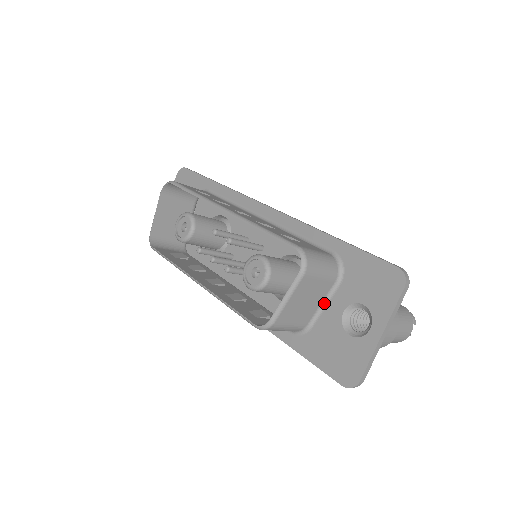
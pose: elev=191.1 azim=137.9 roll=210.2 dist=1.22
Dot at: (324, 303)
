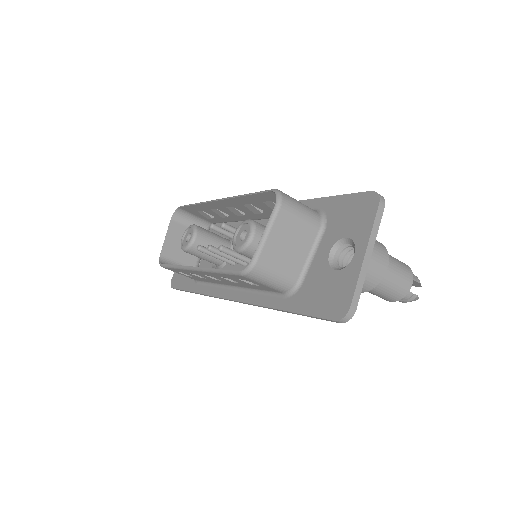
Dot at: (312, 254)
